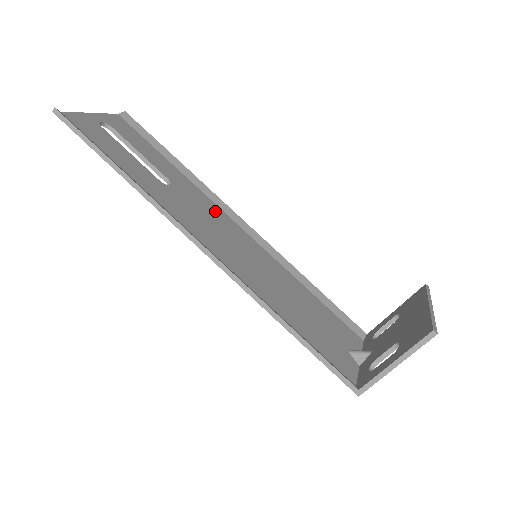
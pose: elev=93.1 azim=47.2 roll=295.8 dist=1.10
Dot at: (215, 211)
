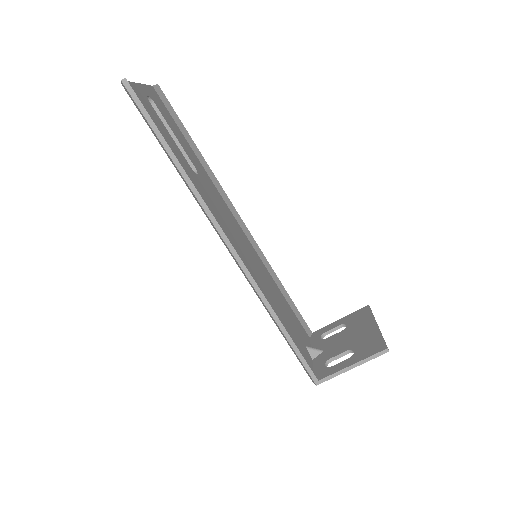
Dot at: (224, 205)
